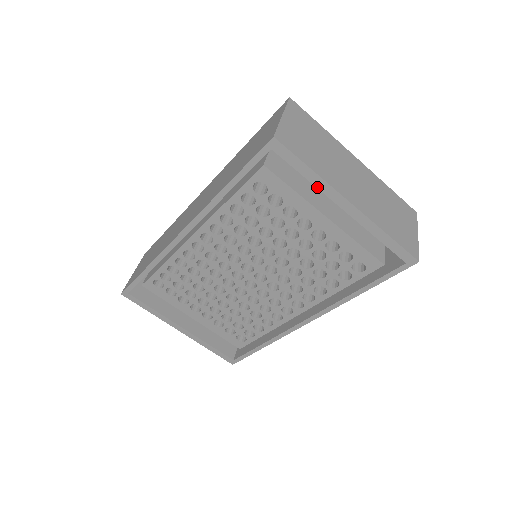
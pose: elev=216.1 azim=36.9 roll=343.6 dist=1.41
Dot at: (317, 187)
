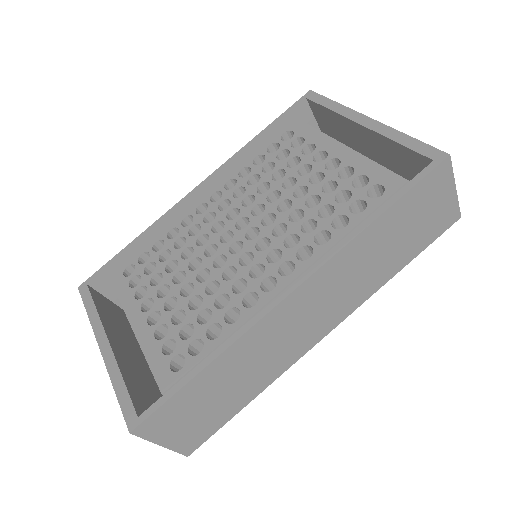
Dot at: (338, 113)
